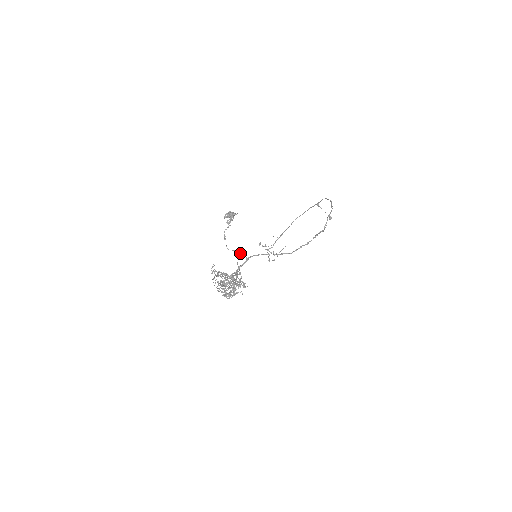
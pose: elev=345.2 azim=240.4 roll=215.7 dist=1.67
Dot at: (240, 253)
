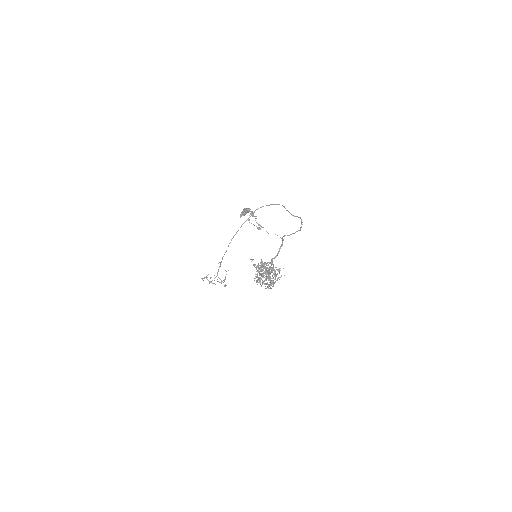
Dot at: (277, 235)
